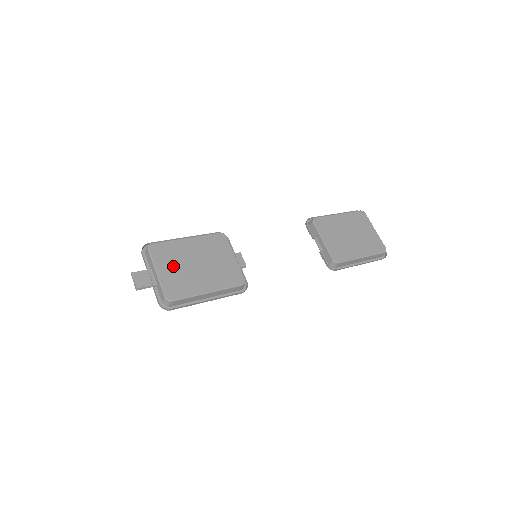
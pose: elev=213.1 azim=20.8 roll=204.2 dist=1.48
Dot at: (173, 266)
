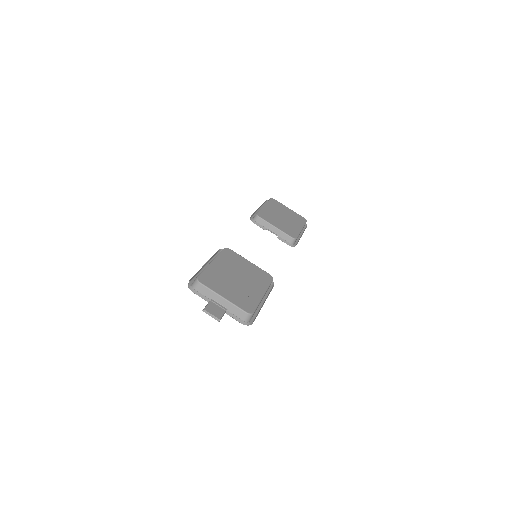
Dot at: (227, 287)
